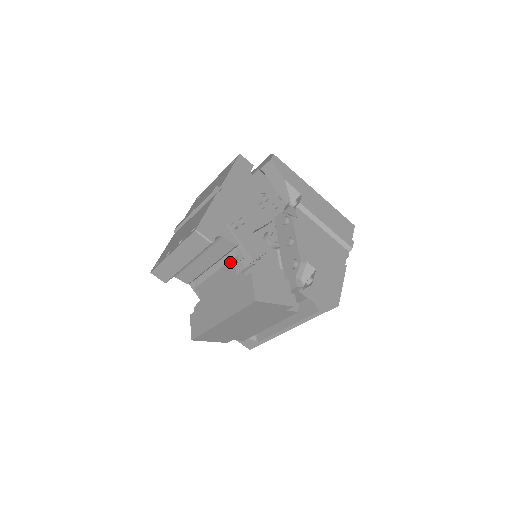
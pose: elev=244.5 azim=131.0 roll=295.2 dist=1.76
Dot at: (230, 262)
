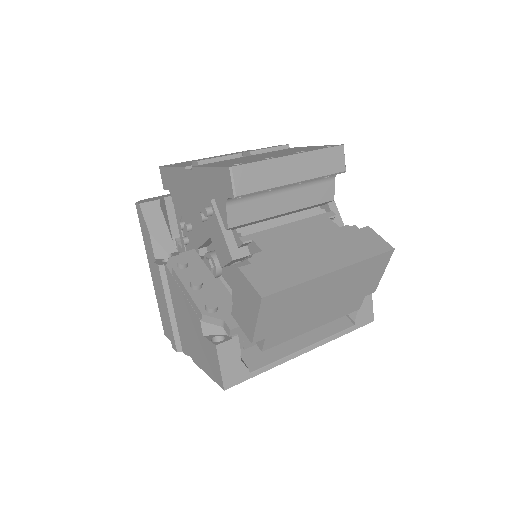
Dot at: (319, 216)
